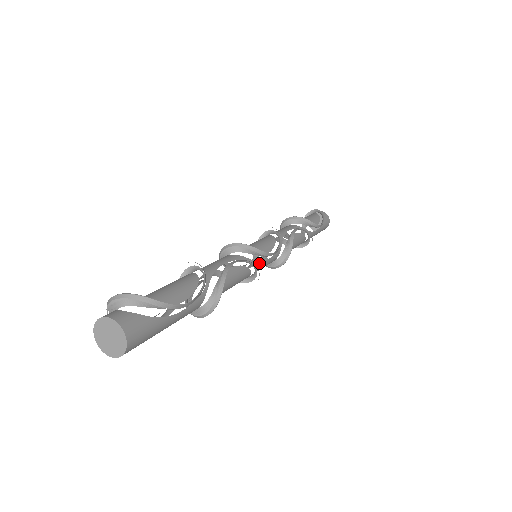
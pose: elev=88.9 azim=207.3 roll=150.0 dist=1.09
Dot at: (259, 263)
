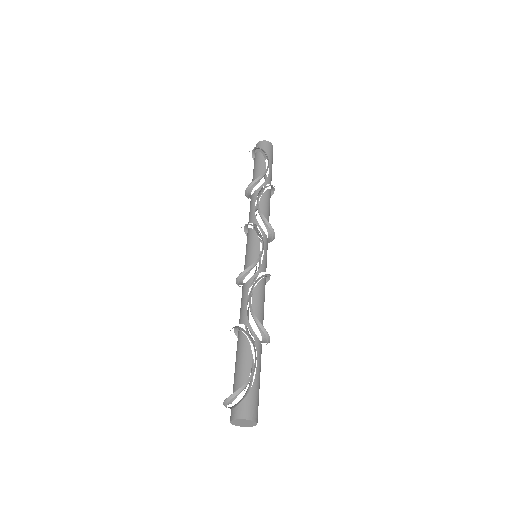
Dot at: (262, 265)
